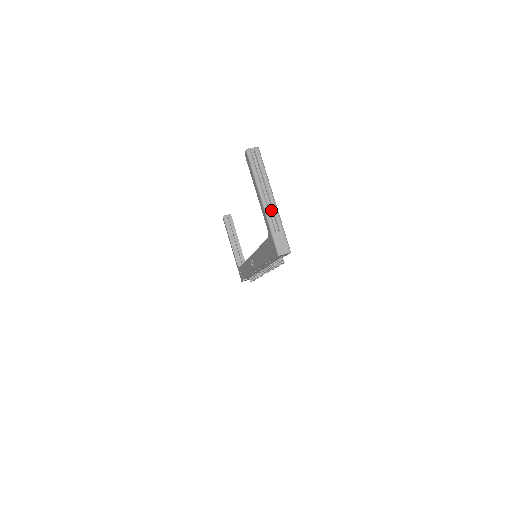
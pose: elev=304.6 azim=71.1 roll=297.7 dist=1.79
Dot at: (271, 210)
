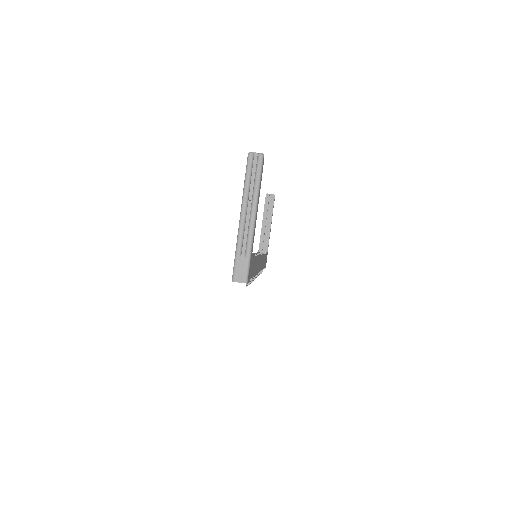
Dot at: (247, 229)
